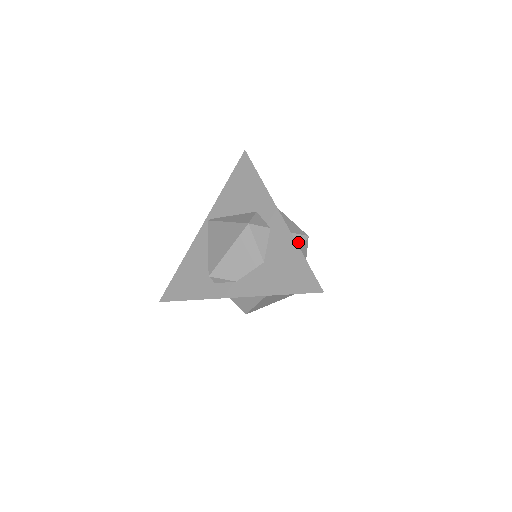
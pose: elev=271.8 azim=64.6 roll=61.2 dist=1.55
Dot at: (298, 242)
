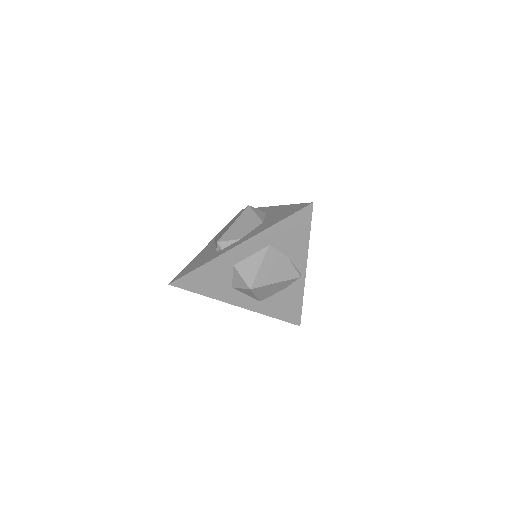
Dot at: occluded
